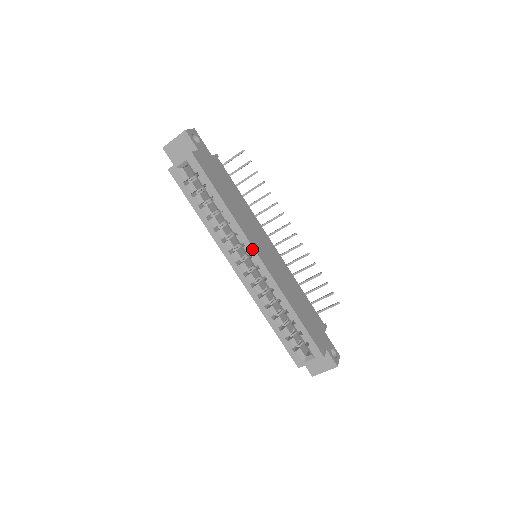
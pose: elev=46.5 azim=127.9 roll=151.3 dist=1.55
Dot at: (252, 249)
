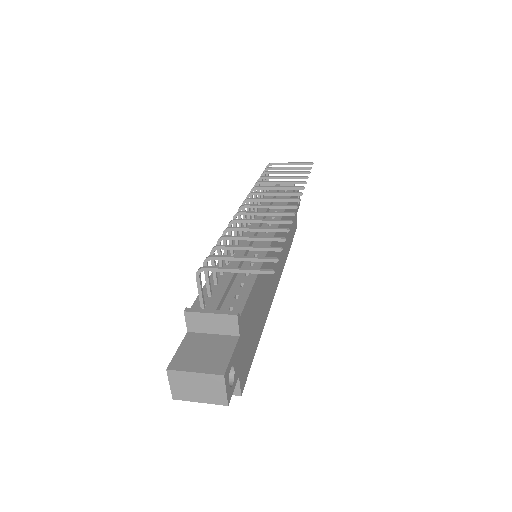
Dot at: occluded
